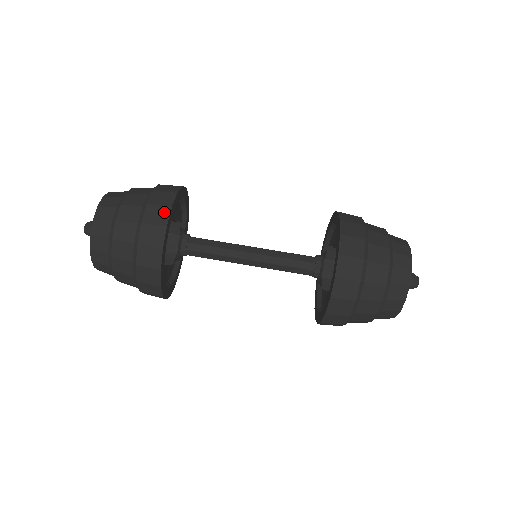
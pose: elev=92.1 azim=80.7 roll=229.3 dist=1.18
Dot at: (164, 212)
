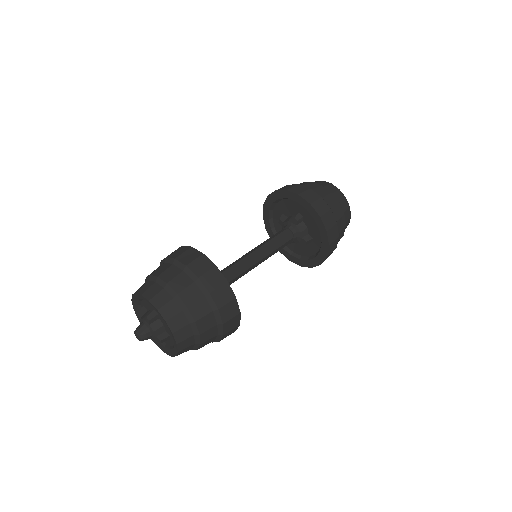
Dot at: (215, 273)
